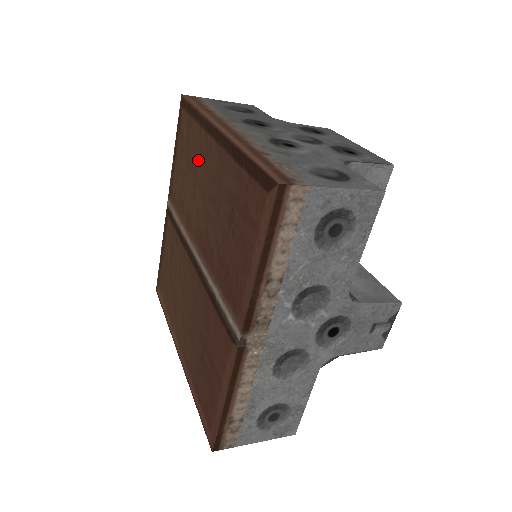
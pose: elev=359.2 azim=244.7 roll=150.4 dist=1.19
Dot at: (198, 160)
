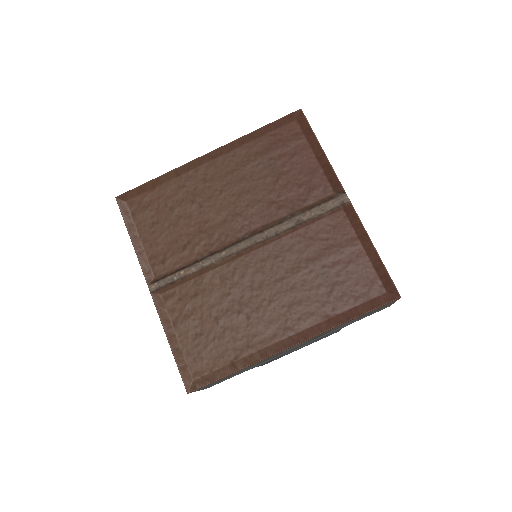
Dot at: (193, 194)
